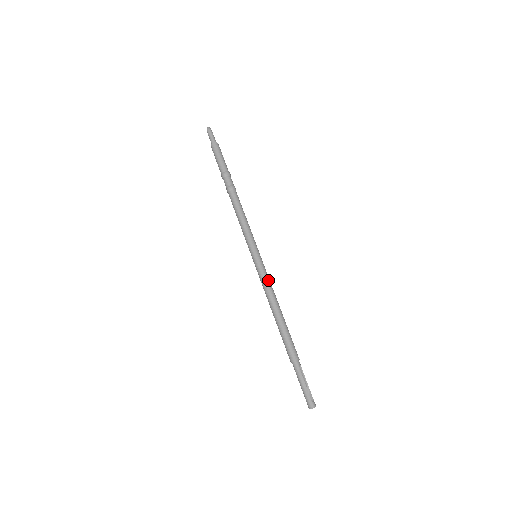
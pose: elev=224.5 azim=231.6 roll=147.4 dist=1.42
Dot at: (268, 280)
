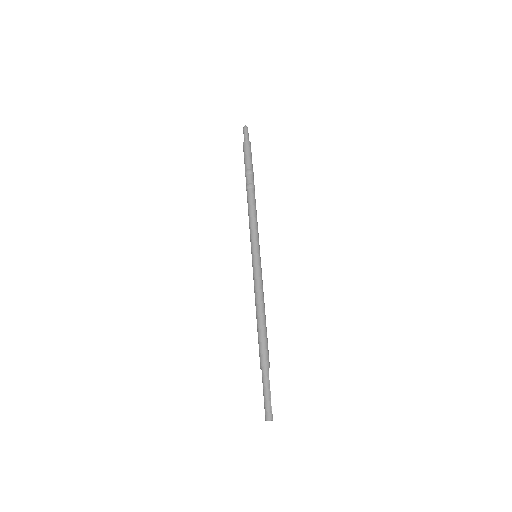
Dot at: (262, 282)
